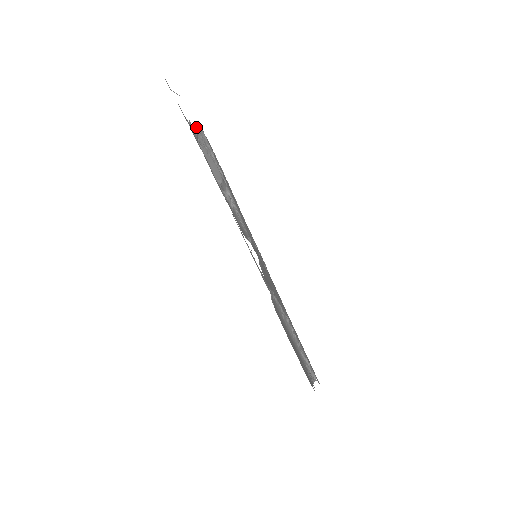
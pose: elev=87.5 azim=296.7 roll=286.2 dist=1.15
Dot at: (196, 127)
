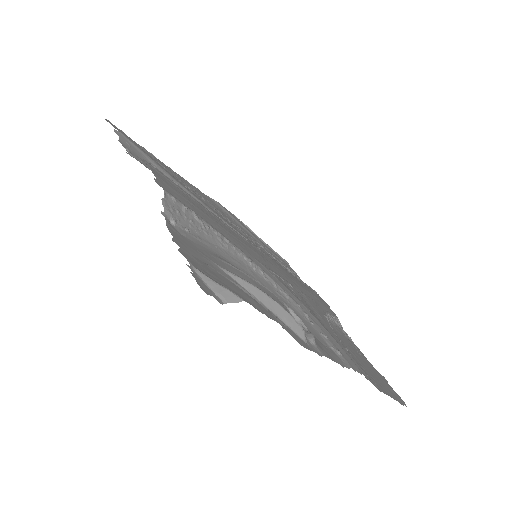
Dot at: (165, 205)
